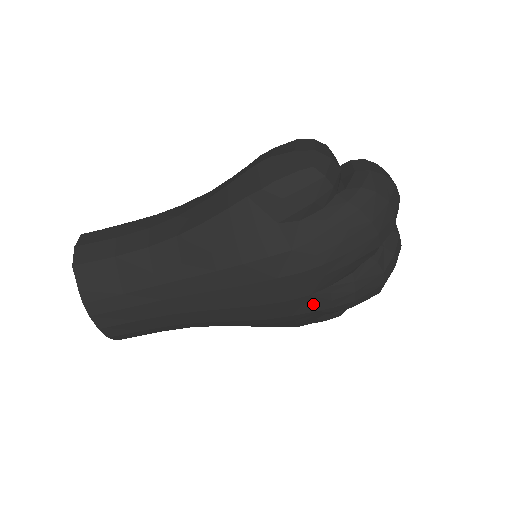
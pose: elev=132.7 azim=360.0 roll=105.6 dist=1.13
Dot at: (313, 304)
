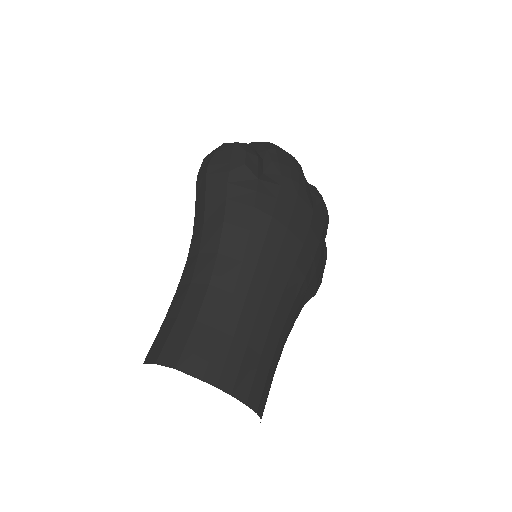
Dot at: (319, 221)
